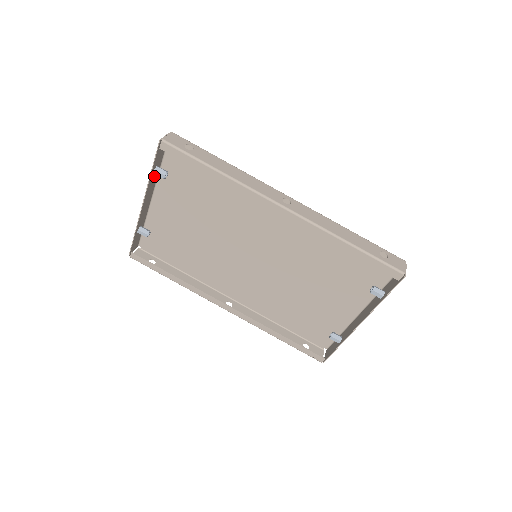
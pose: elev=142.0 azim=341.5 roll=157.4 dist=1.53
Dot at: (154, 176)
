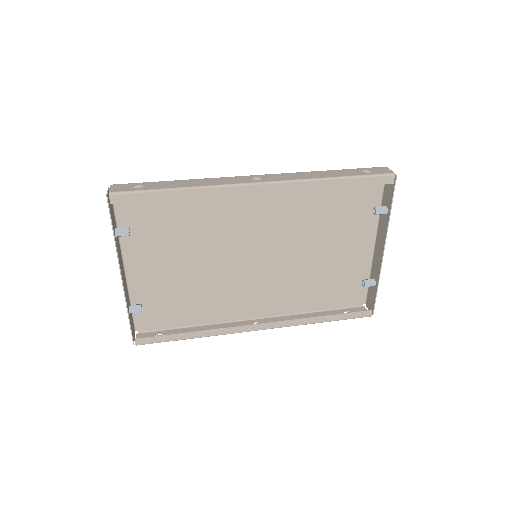
Dot at: (117, 241)
